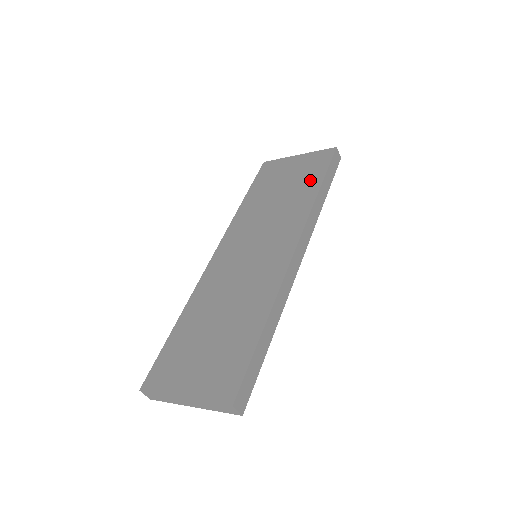
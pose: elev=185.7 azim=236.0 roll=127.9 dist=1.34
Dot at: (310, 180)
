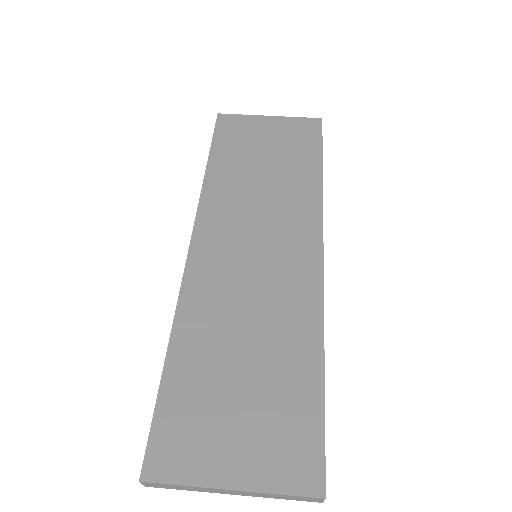
Dot at: (304, 157)
